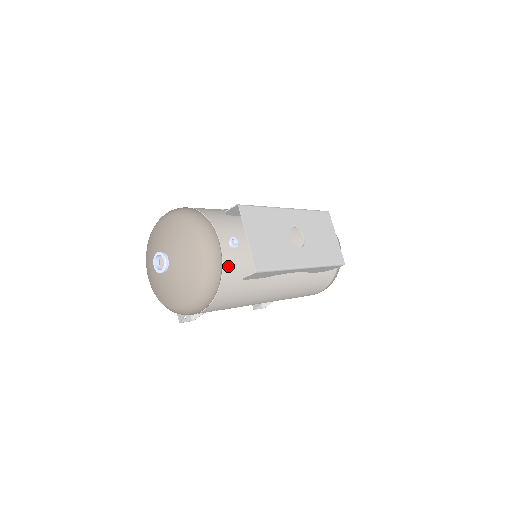
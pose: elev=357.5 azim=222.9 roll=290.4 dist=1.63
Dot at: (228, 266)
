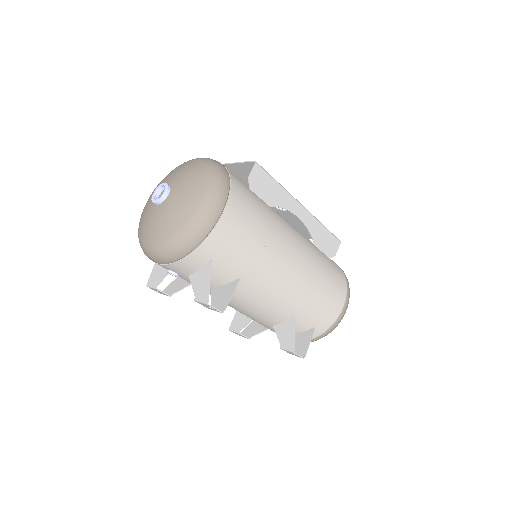
Dot at: occluded
